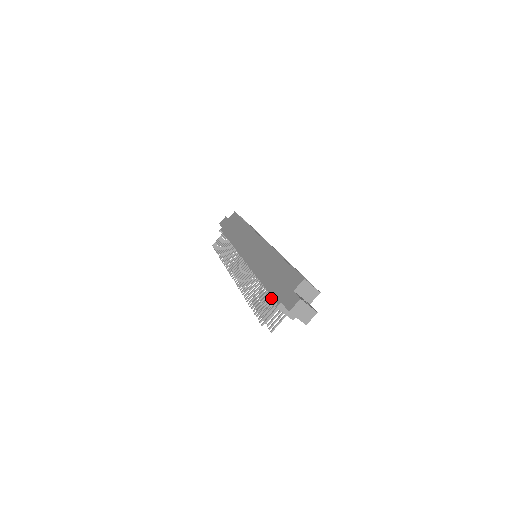
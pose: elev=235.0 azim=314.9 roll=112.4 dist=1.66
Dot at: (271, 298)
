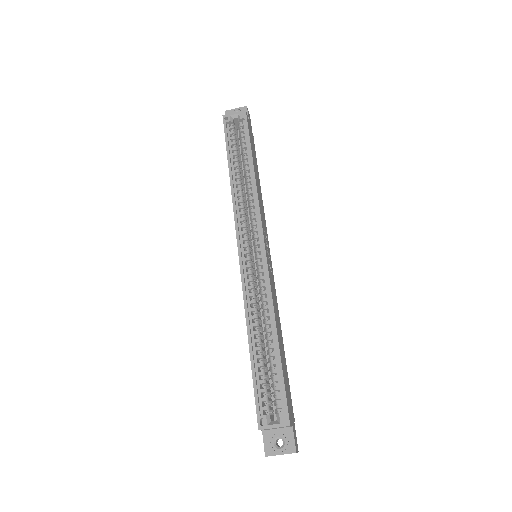
Dot at: occluded
